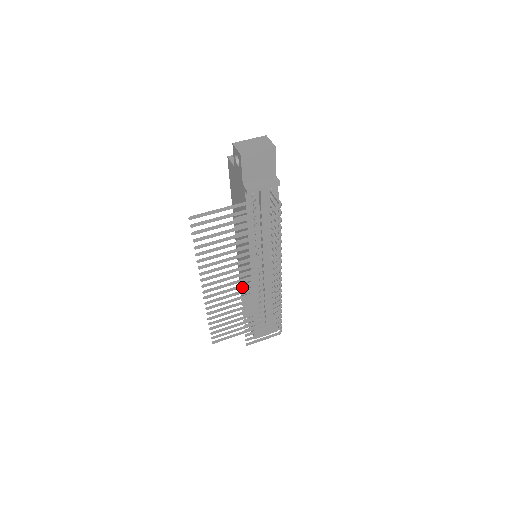
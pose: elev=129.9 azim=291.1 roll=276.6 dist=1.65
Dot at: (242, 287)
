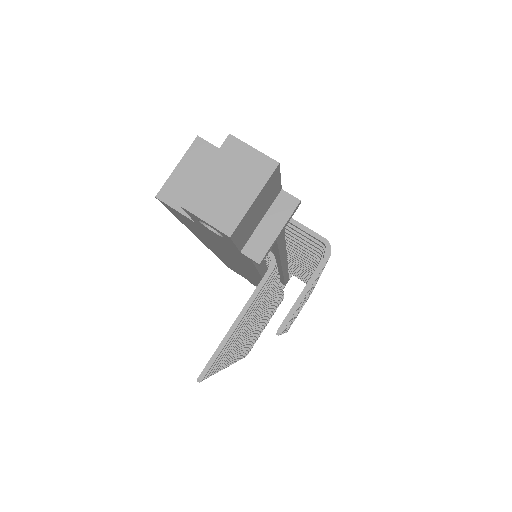
Dot at: occluded
